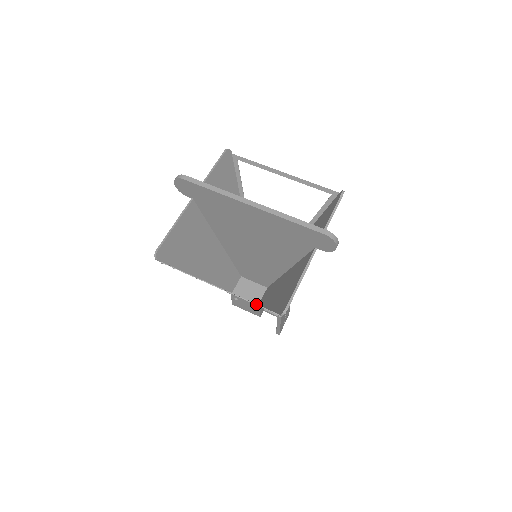
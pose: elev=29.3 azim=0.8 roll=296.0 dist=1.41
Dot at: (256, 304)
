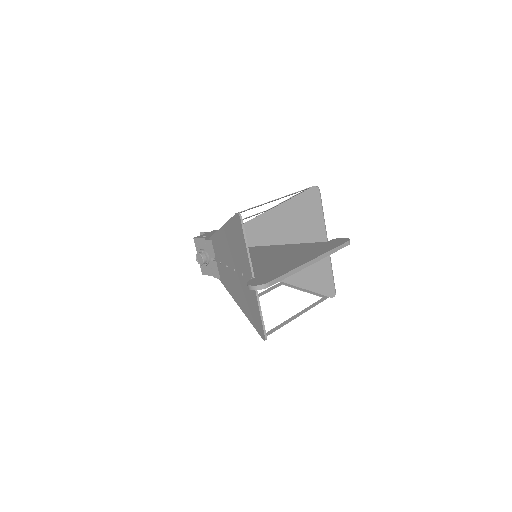
Dot at: occluded
